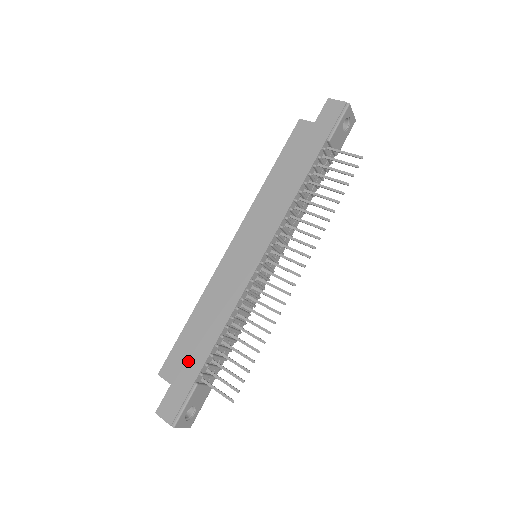
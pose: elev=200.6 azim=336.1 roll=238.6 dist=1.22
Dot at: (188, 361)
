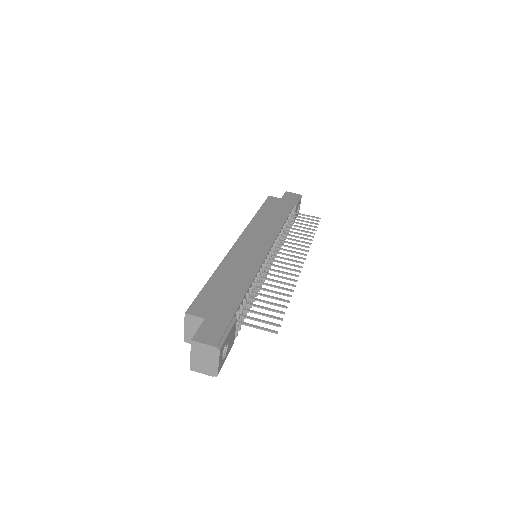
Dot at: (221, 302)
